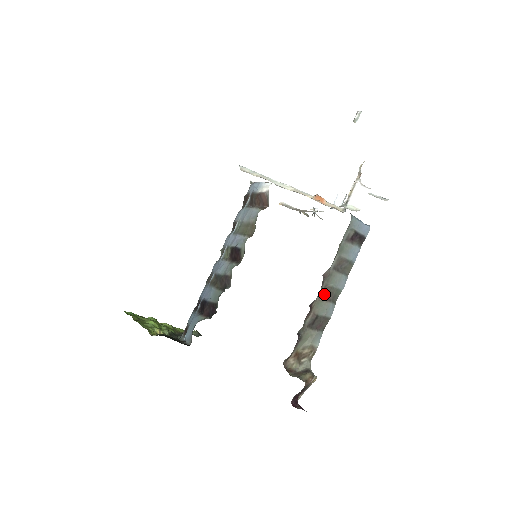
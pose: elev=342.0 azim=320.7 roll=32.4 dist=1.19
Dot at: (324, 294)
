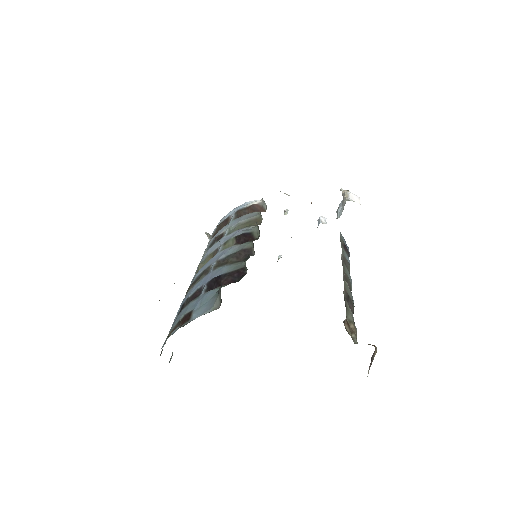
Dot at: (345, 279)
